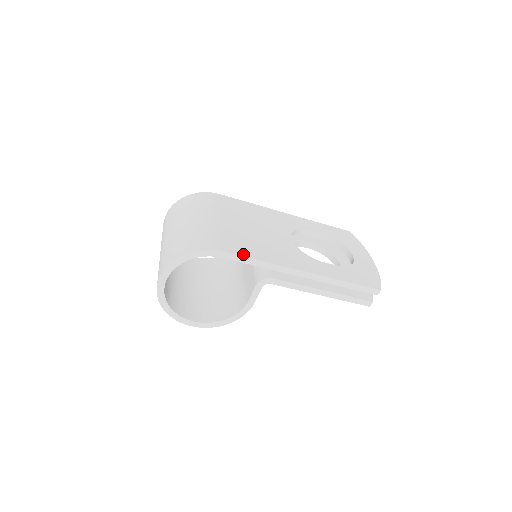
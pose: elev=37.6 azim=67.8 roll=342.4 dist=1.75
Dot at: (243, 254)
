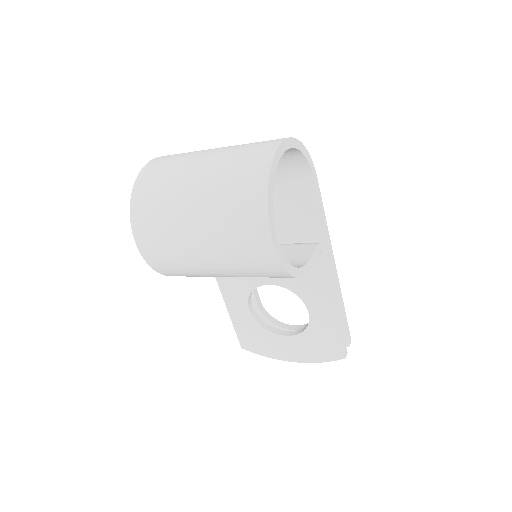
Dot at: occluded
